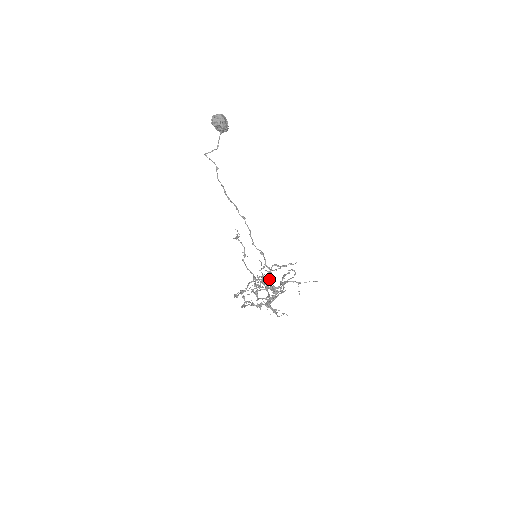
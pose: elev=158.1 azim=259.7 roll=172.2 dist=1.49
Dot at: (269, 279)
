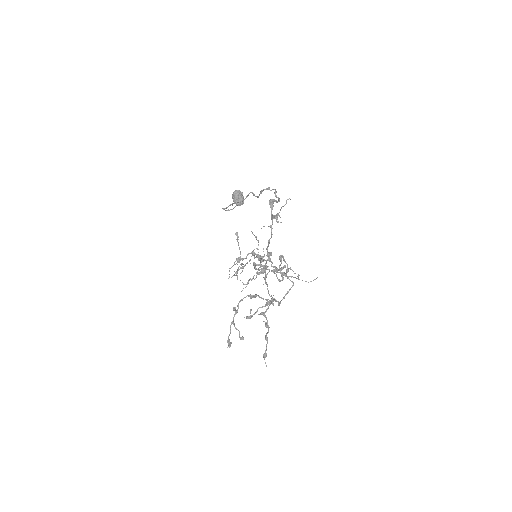
Dot at: (274, 193)
